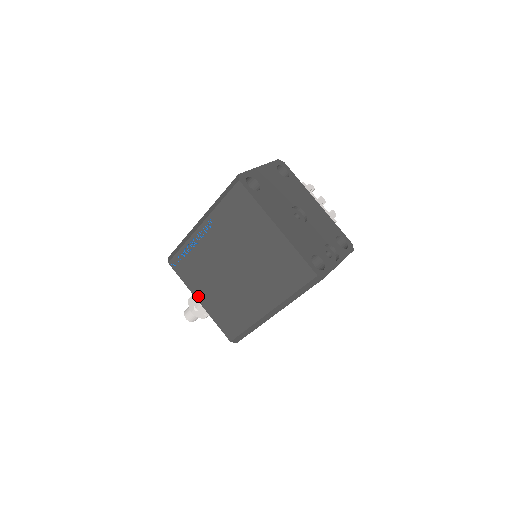
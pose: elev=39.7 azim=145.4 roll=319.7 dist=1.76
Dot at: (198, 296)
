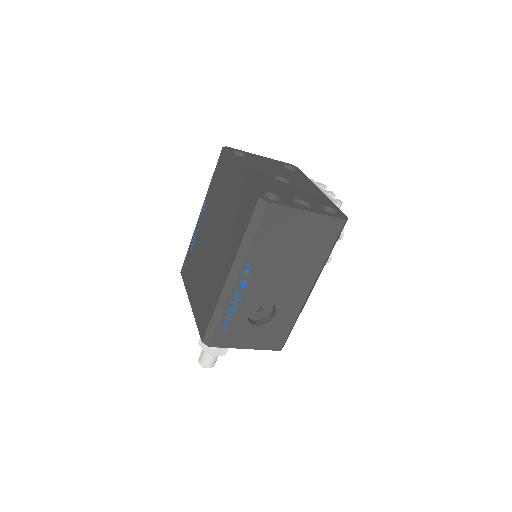
Dot at: (190, 296)
